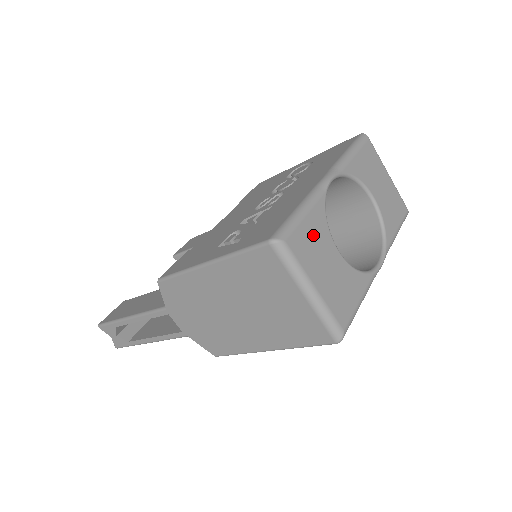
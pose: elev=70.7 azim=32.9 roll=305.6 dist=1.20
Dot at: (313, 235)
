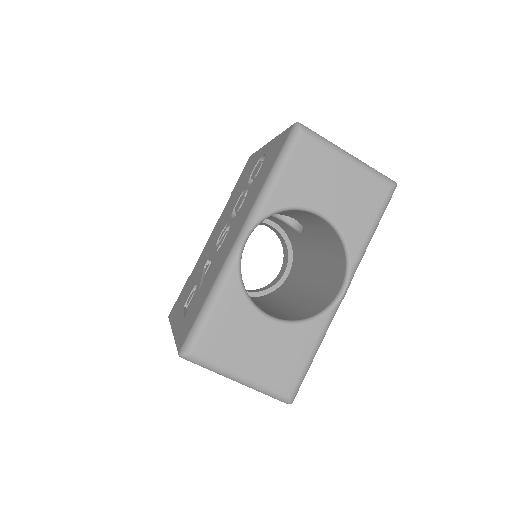
Dot at: (228, 324)
